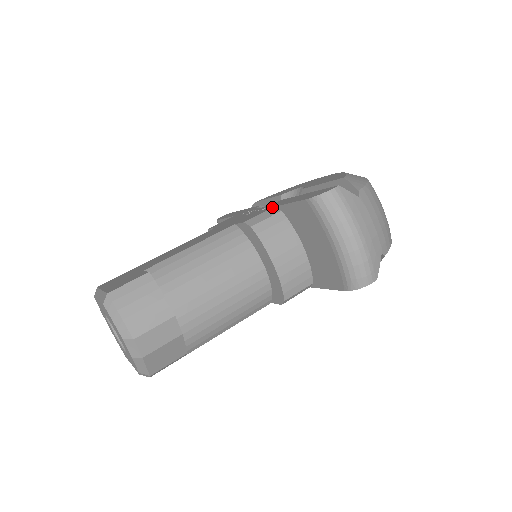
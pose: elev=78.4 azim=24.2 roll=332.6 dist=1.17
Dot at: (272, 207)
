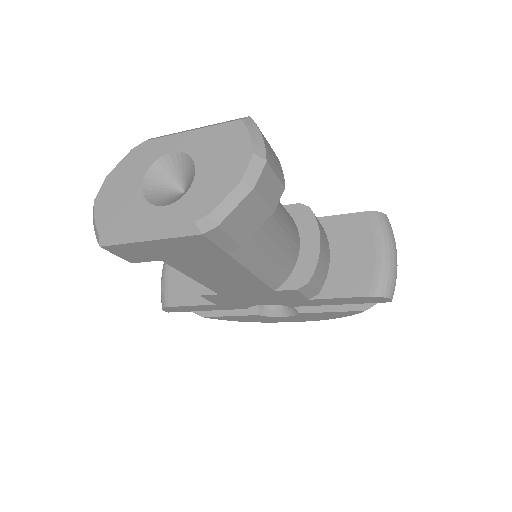
Dot at: occluded
